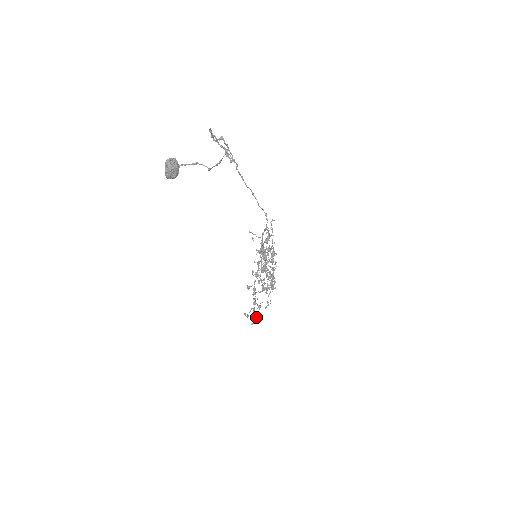
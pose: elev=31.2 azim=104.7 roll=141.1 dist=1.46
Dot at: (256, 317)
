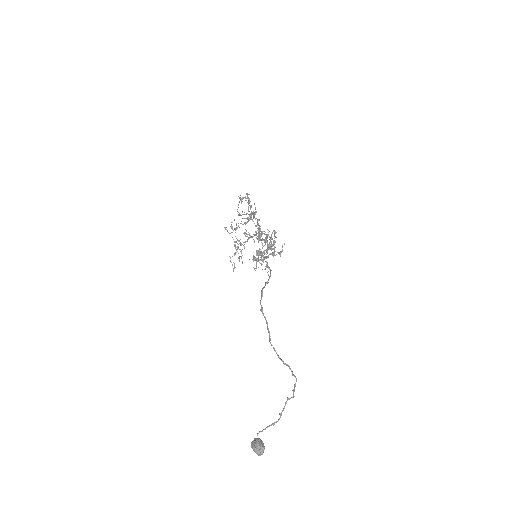
Dot at: occluded
